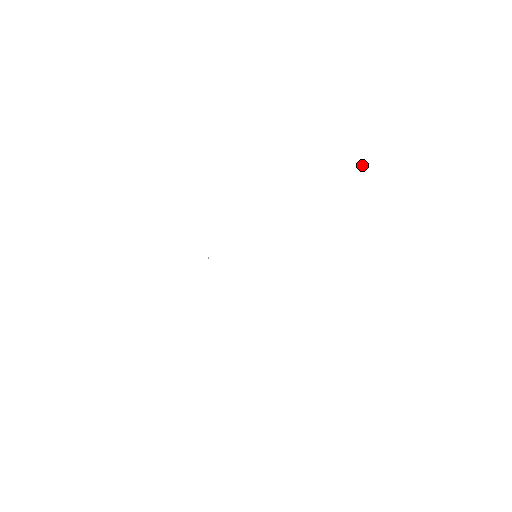
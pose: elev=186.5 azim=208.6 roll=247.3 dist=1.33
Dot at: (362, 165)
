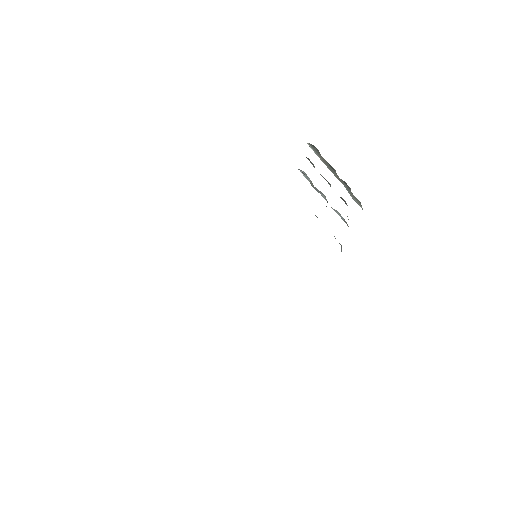
Dot at: (311, 148)
